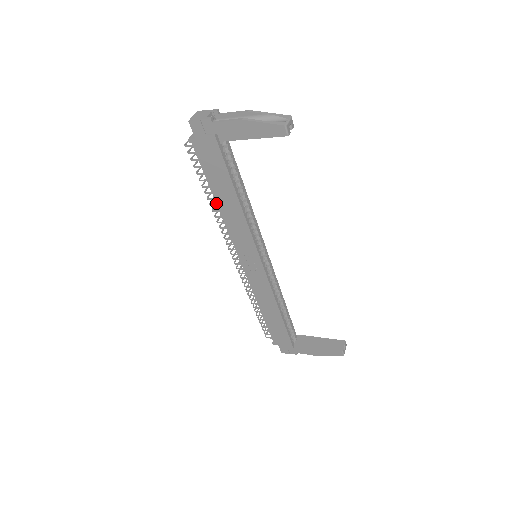
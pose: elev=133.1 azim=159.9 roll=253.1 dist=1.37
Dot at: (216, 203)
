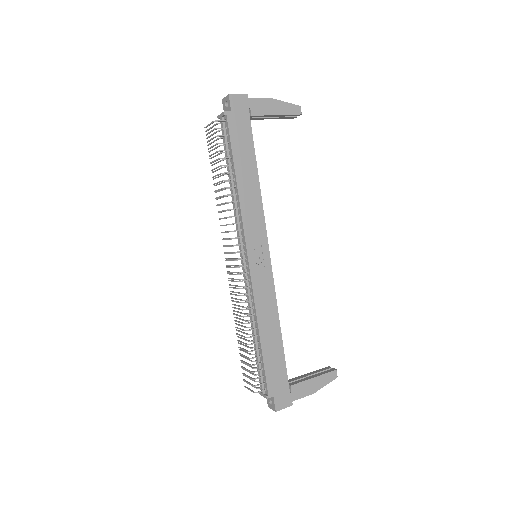
Dot at: (236, 181)
